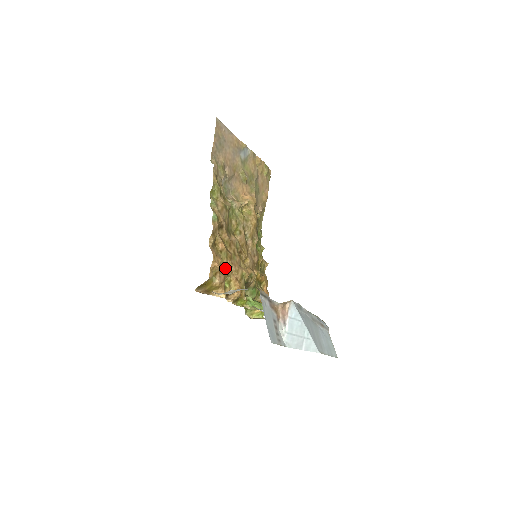
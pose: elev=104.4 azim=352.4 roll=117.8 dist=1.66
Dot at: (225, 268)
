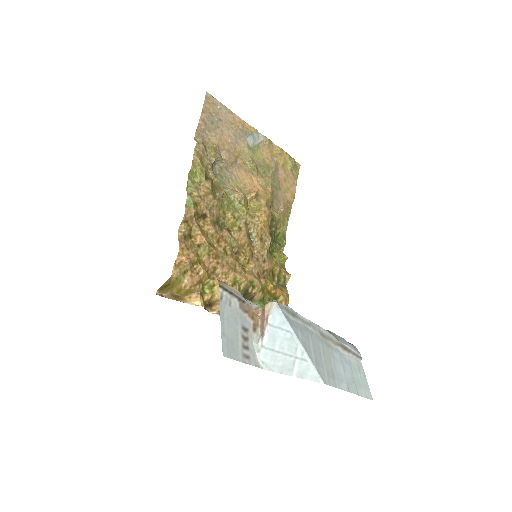
Dot at: (203, 267)
